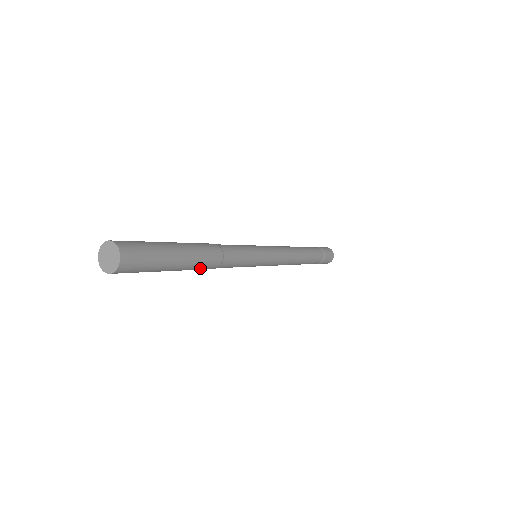
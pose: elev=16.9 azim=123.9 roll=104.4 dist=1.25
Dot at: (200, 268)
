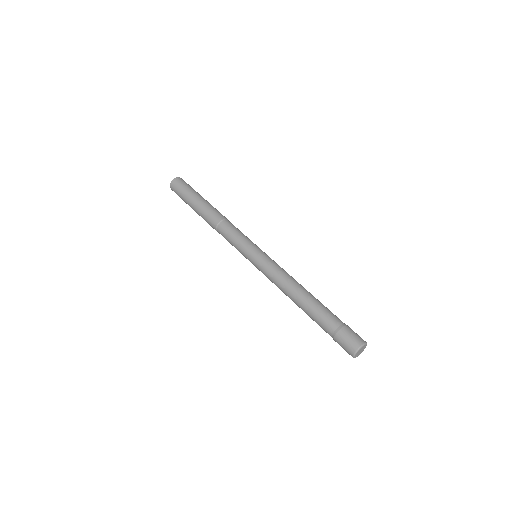
Dot at: (208, 214)
